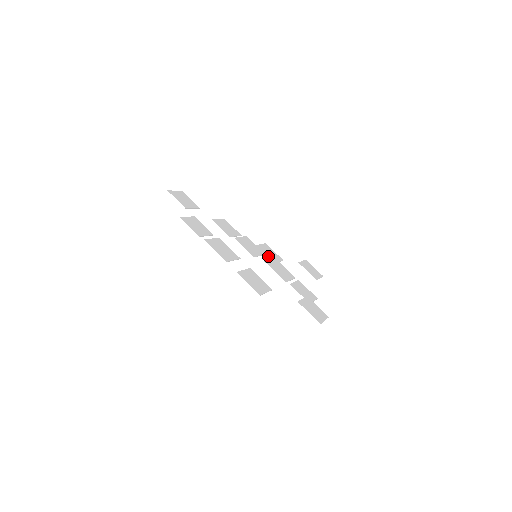
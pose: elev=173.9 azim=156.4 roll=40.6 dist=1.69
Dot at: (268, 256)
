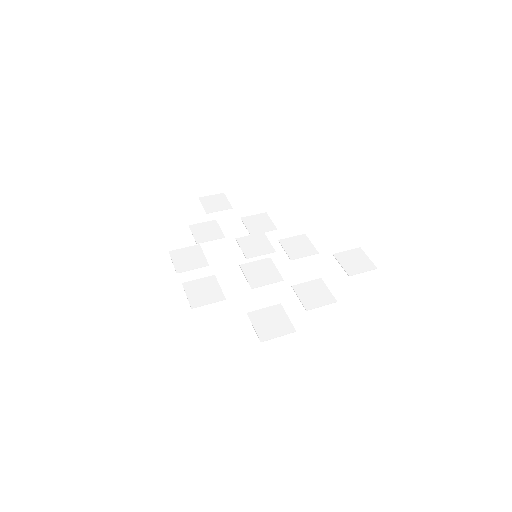
Dot at: (288, 252)
